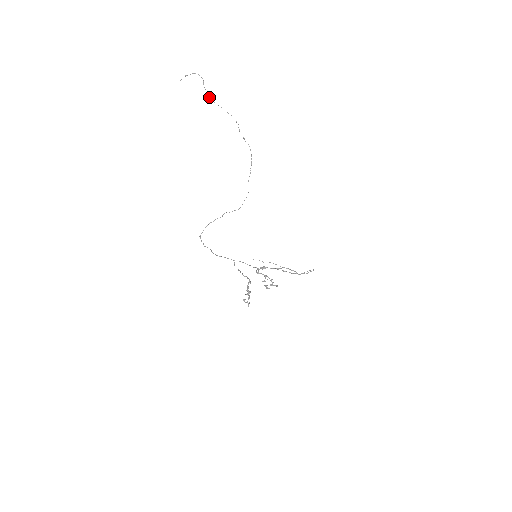
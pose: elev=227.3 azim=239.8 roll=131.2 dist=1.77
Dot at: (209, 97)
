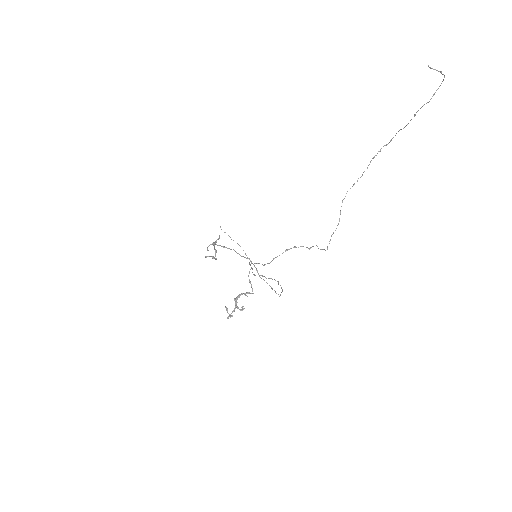
Dot at: occluded
